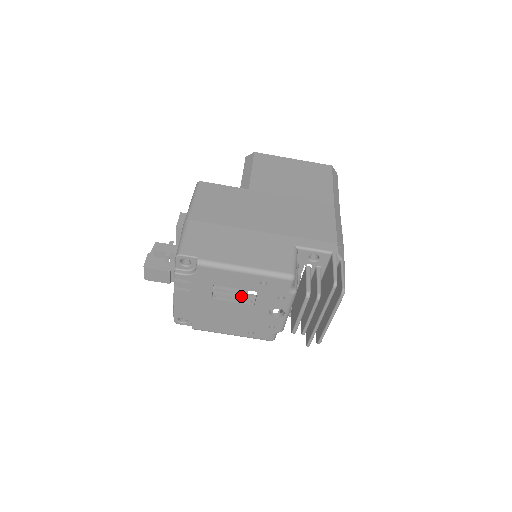
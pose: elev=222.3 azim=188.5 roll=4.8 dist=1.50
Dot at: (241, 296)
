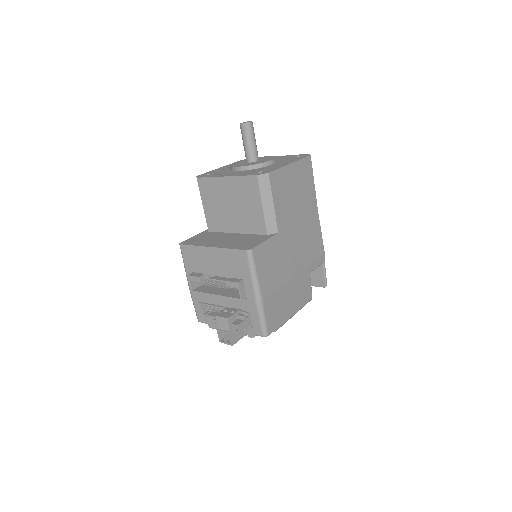
Dot at: occluded
